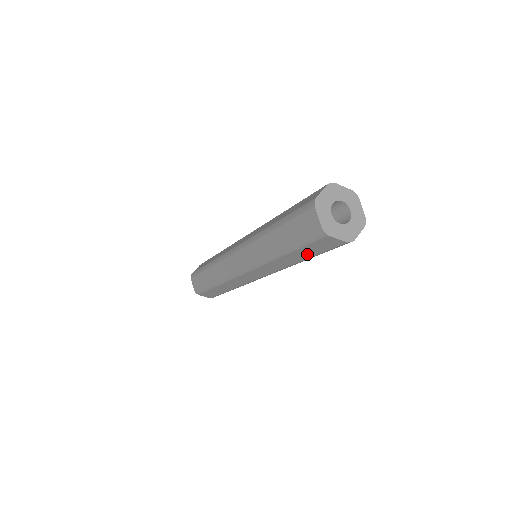
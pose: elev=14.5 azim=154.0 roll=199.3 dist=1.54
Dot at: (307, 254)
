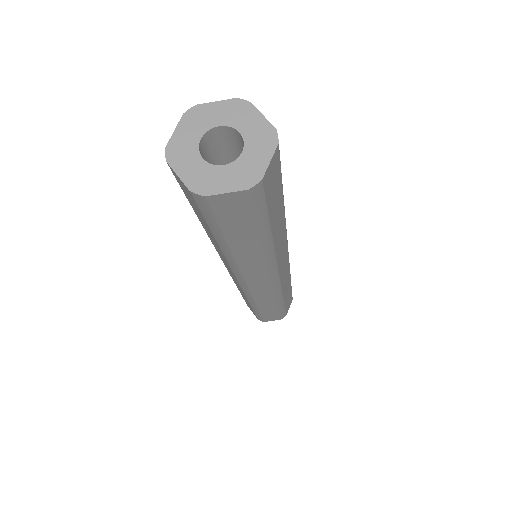
Dot at: (247, 233)
